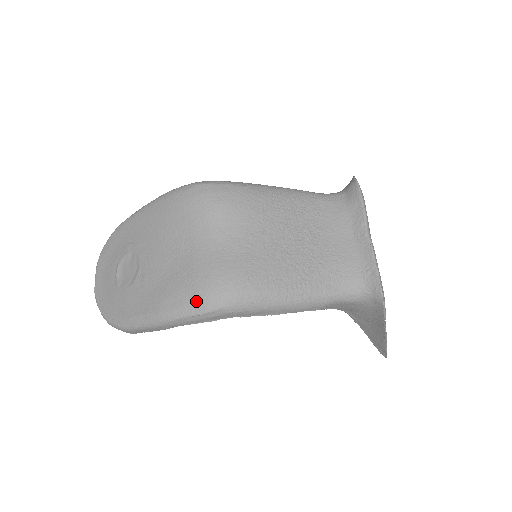
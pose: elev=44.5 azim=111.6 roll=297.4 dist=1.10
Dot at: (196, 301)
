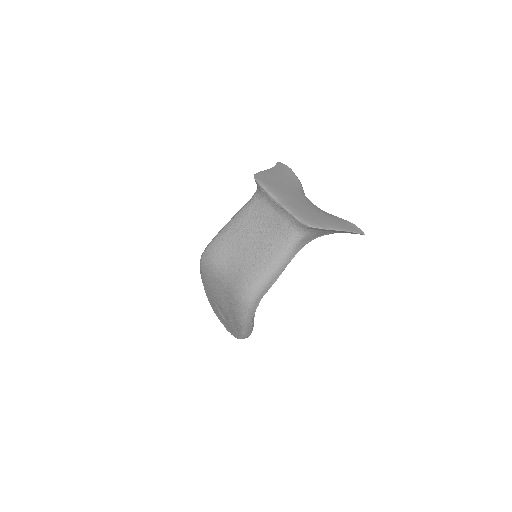
Dot at: (241, 307)
